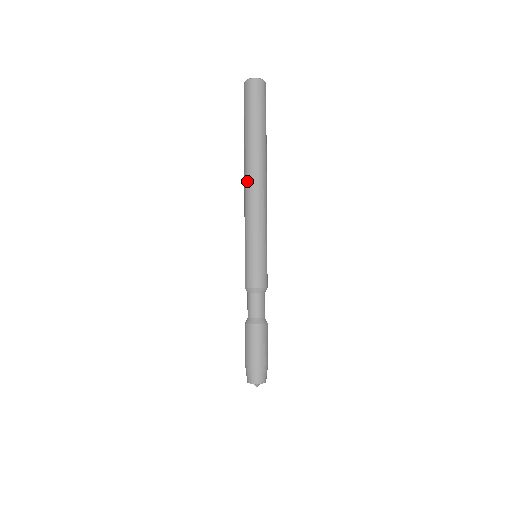
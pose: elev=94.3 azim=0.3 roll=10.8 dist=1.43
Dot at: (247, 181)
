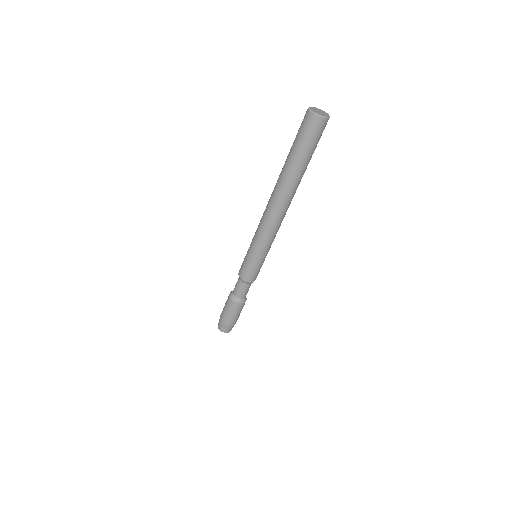
Dot at: (269, 199)
